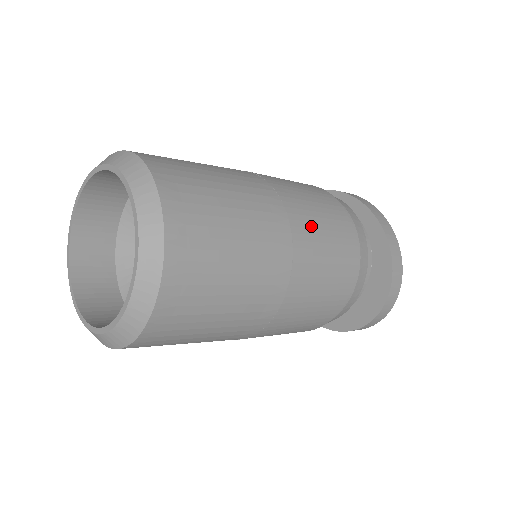
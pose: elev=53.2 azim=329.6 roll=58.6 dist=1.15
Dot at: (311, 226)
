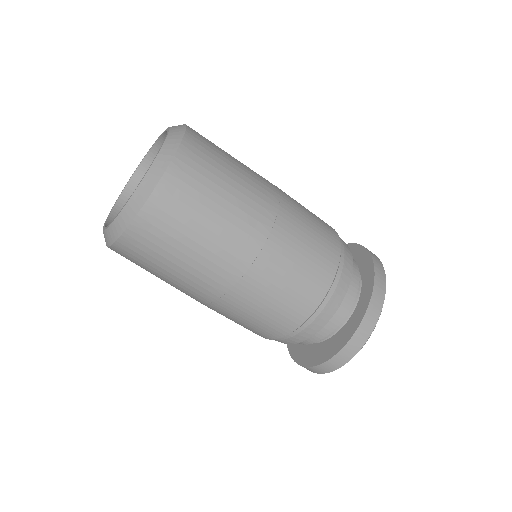
Dot at: (281, 265)
